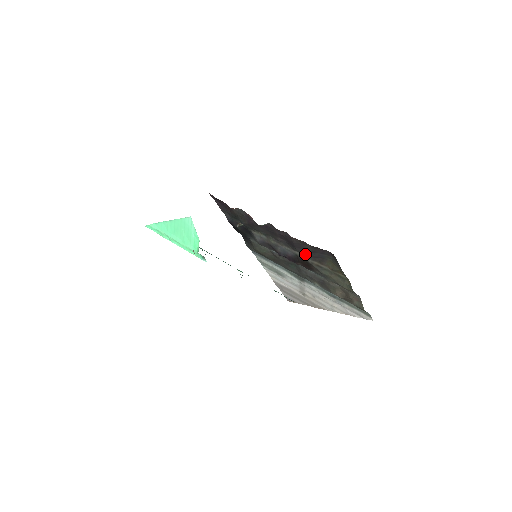
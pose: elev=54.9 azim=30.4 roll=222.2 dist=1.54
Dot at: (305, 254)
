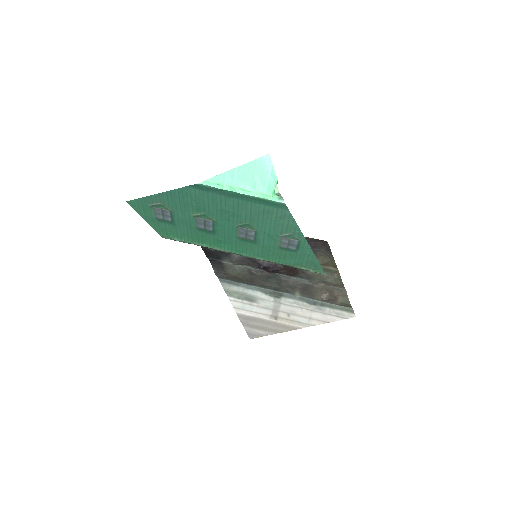
Dot at: occluded
